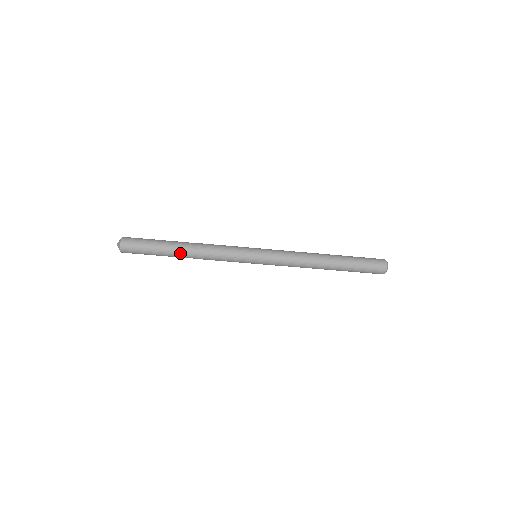
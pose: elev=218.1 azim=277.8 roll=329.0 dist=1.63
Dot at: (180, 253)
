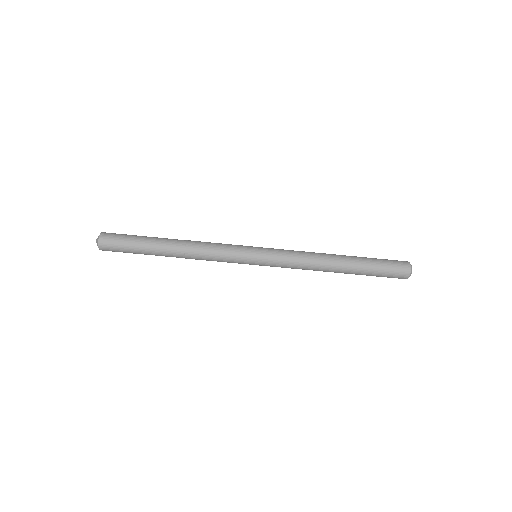
Dot at: (167, 253)
